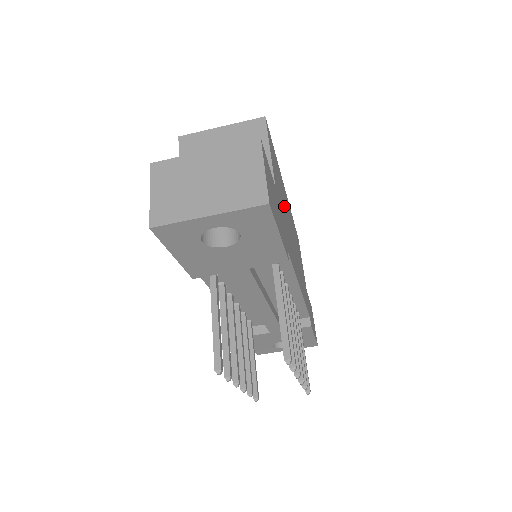
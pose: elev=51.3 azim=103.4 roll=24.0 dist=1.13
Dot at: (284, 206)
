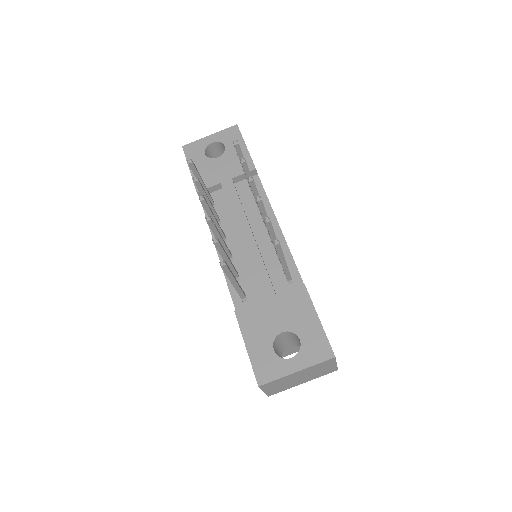
Dot at: occluded
